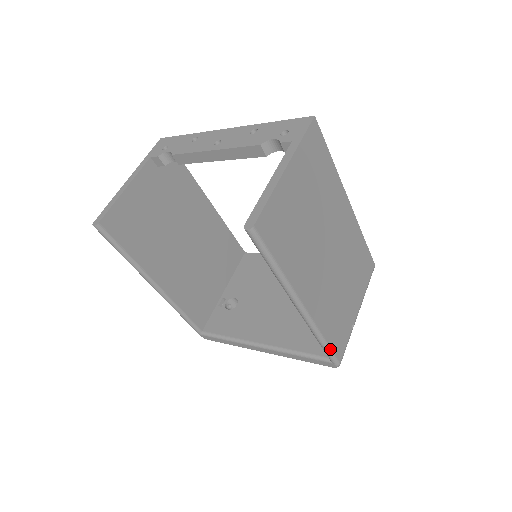
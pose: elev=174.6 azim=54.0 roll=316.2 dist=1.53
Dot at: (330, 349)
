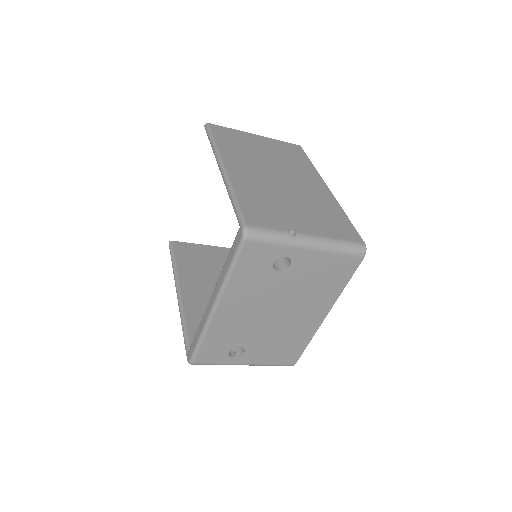
Dot at: (239, 206)
